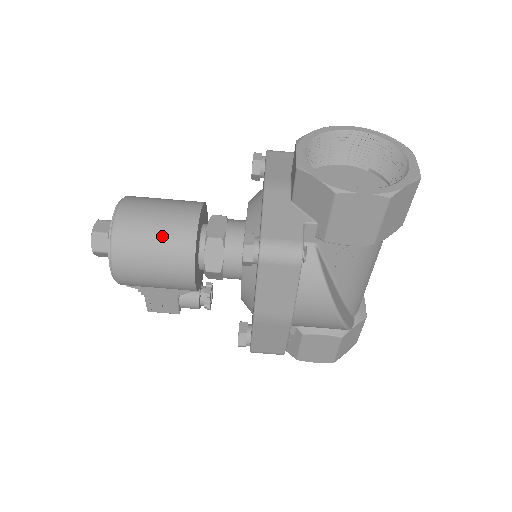
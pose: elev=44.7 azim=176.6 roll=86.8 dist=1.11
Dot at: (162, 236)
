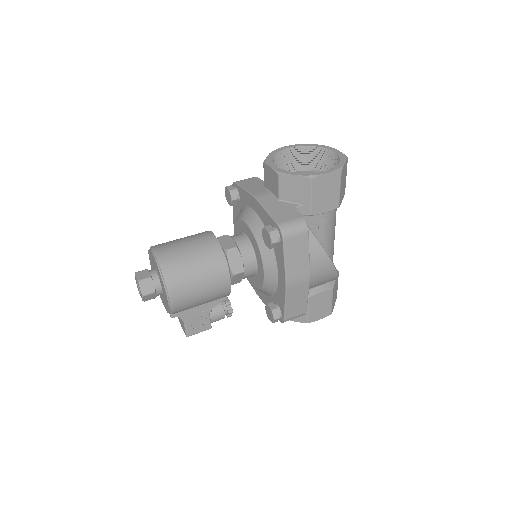
Dot at: (199, 258)
